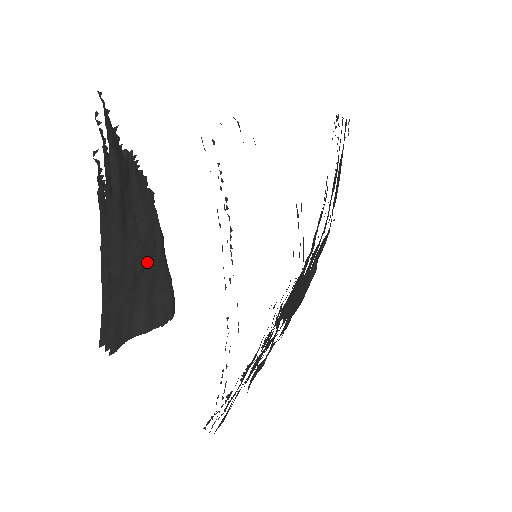
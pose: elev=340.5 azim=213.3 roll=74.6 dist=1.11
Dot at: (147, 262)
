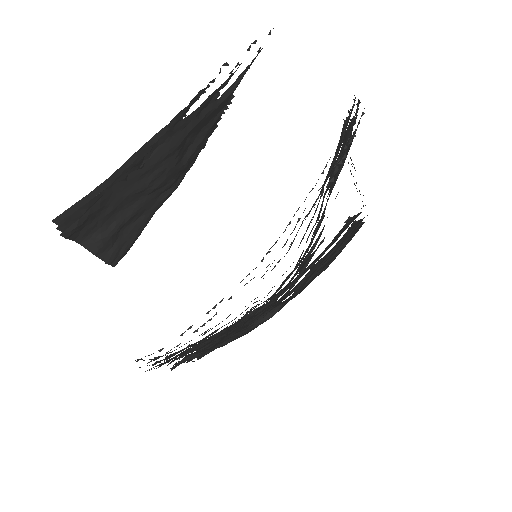
Dot at: (159, 189)
